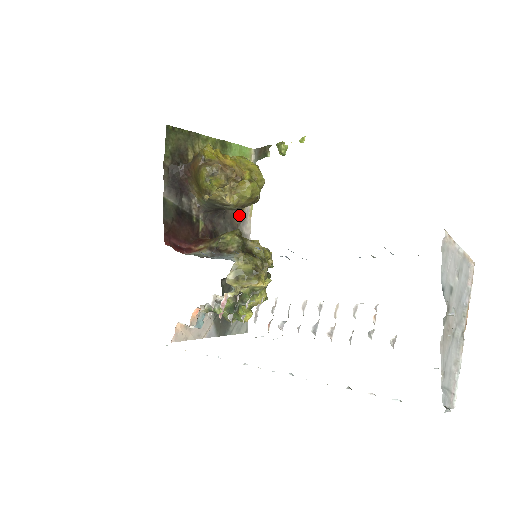
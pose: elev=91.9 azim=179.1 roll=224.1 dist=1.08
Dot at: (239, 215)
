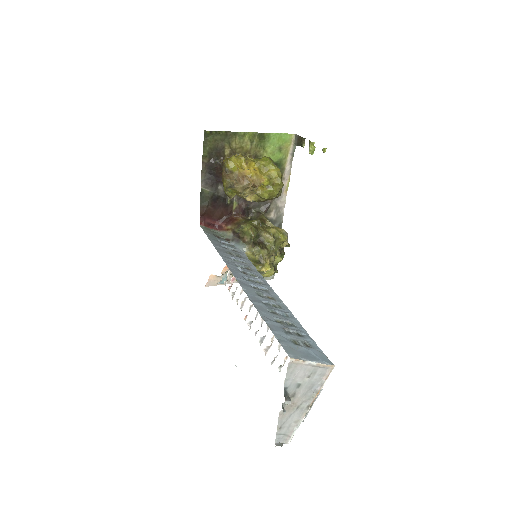
Dot at: occluded
